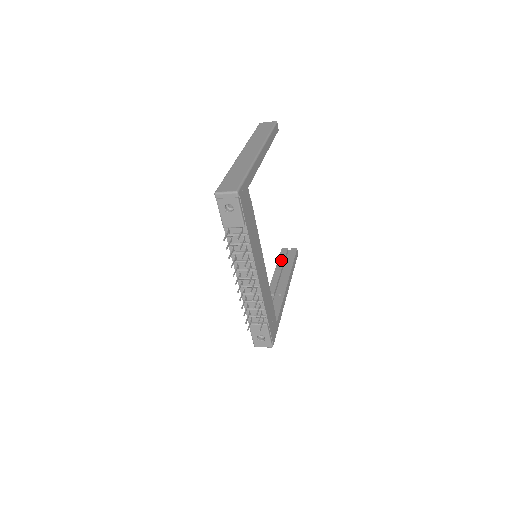
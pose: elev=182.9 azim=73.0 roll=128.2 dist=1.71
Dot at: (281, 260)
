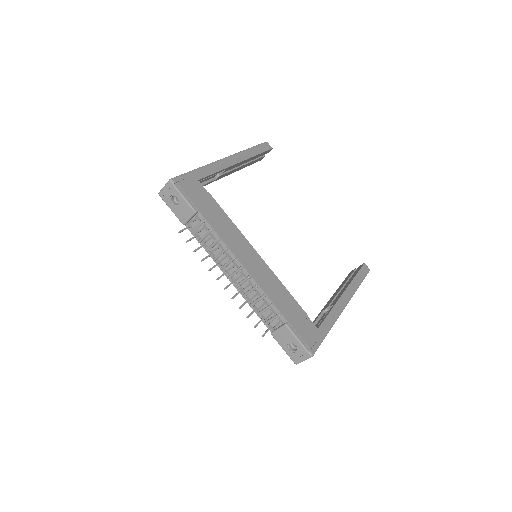
Dot at: (345, 280)
